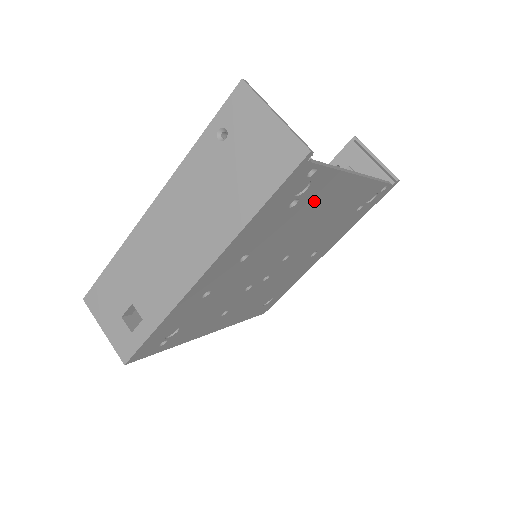
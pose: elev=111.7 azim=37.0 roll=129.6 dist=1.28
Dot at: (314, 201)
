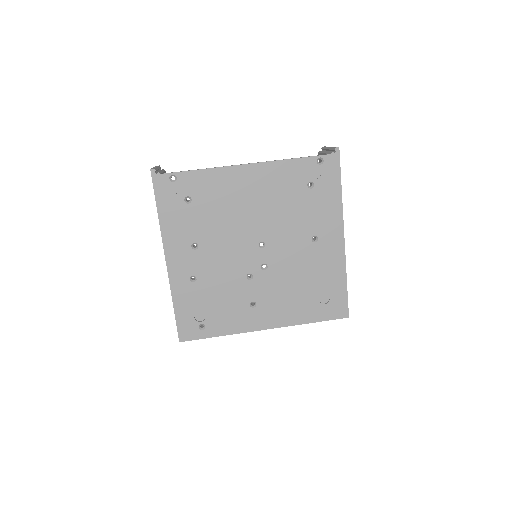
Dot at: (213, 194)
